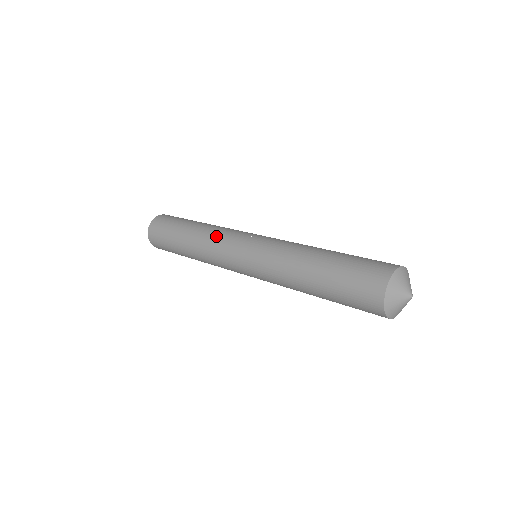
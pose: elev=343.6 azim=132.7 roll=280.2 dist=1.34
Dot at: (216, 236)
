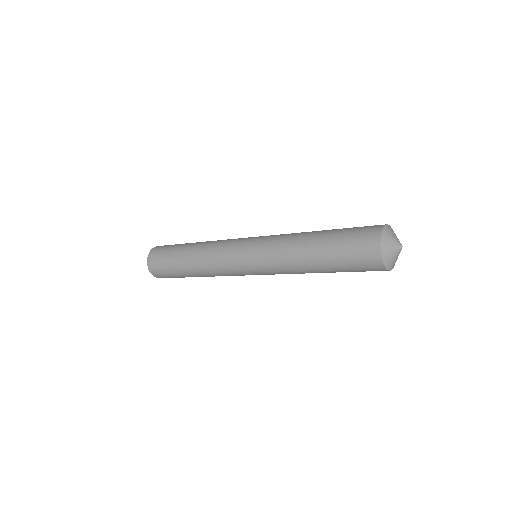
Dot at: occluded
